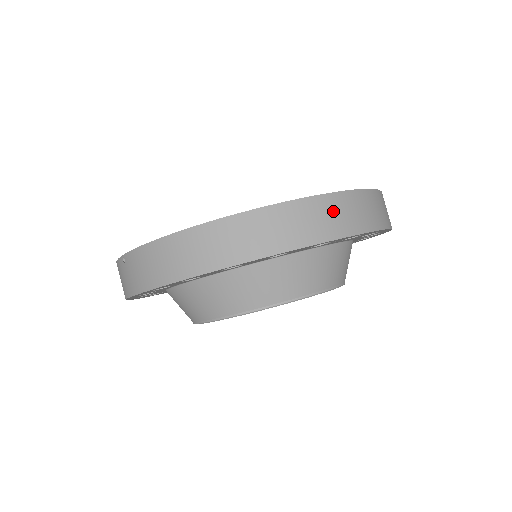
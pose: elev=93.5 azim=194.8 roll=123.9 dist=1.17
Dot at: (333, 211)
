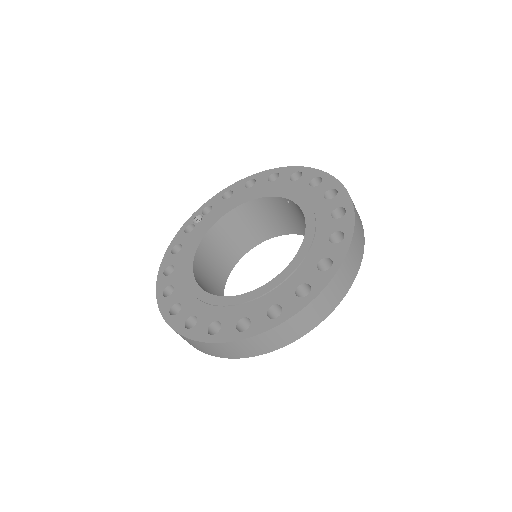
Dot at: (323, 302)
